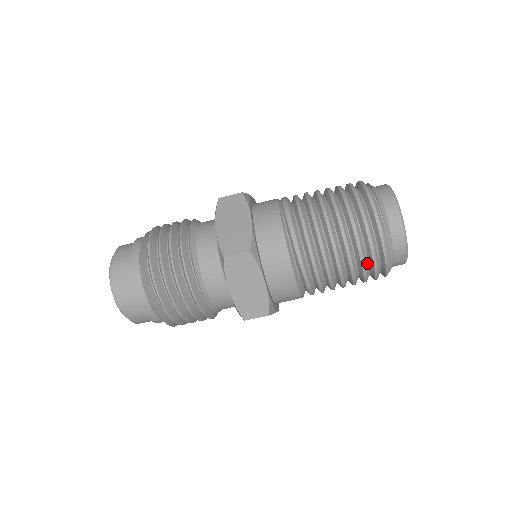
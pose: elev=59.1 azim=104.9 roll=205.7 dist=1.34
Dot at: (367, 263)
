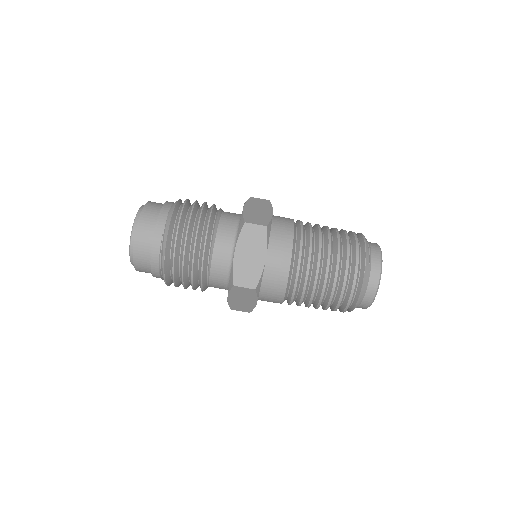
Dot at: (350, 246)
